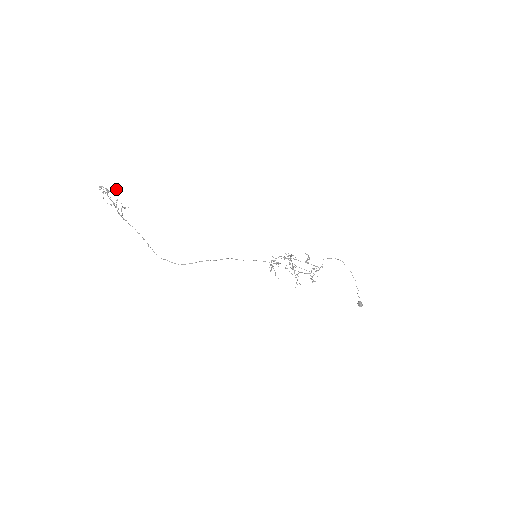
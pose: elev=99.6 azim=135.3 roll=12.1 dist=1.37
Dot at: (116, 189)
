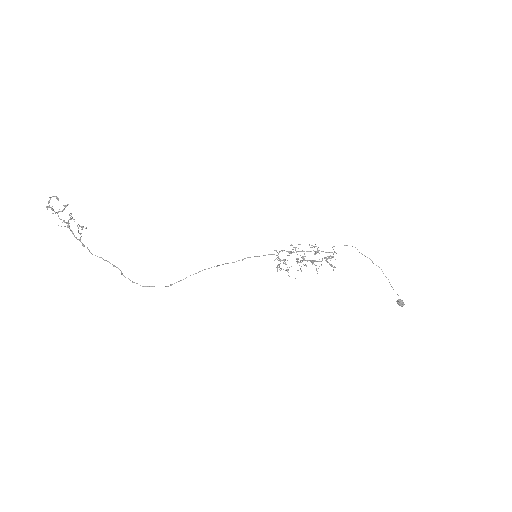
Dot at: (68, 204)
